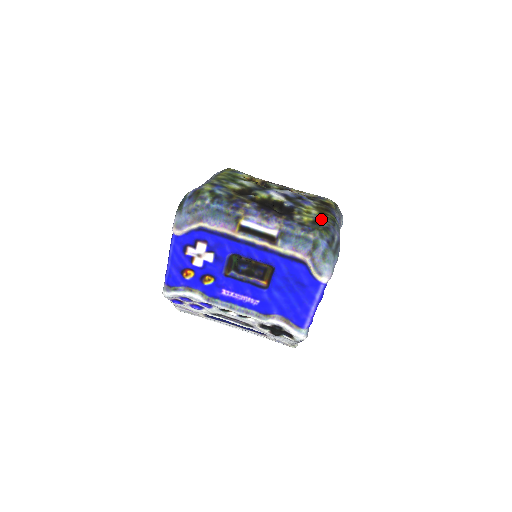
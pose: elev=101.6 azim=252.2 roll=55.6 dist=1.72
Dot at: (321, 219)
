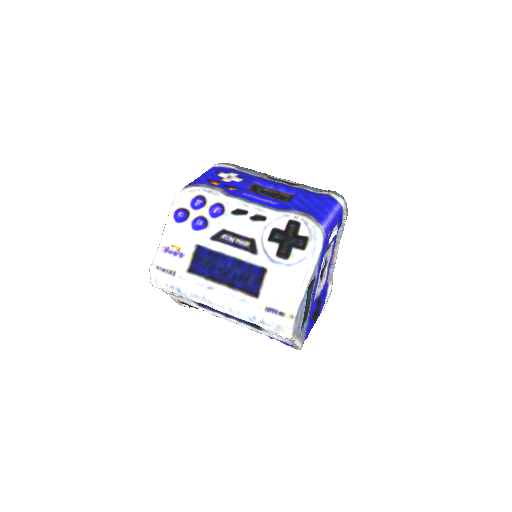
Dot at: occluded
